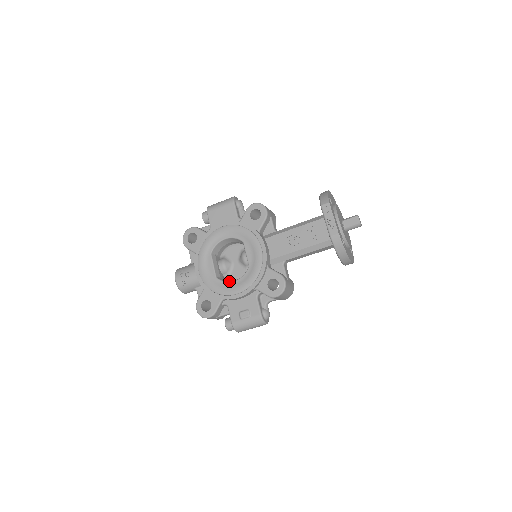
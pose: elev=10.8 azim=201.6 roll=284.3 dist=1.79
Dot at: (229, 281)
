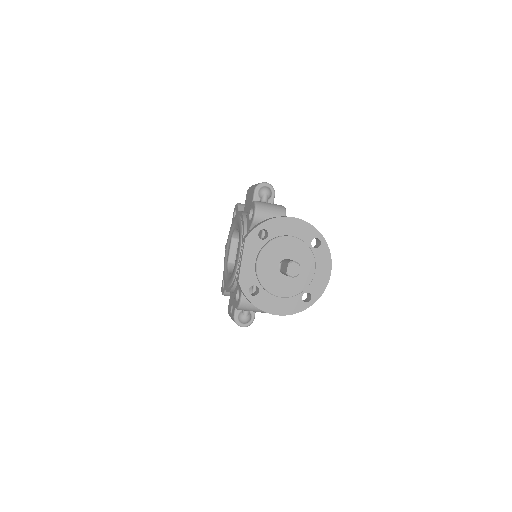
Dot at: (231, 271)
